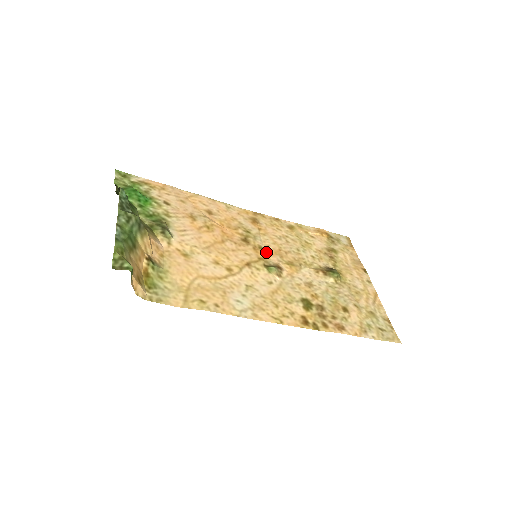
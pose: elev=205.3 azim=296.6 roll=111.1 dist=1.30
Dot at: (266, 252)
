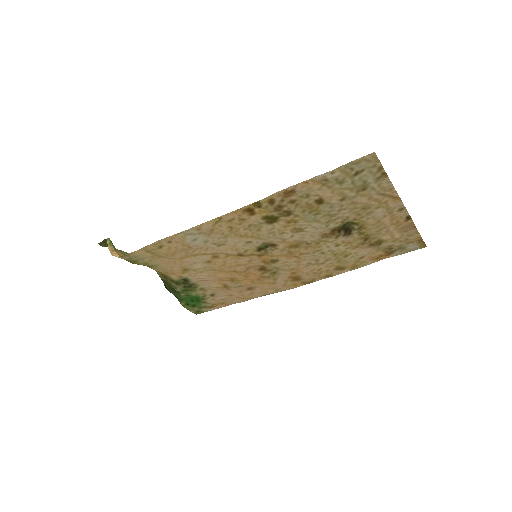
Dot at: (276, 259)
